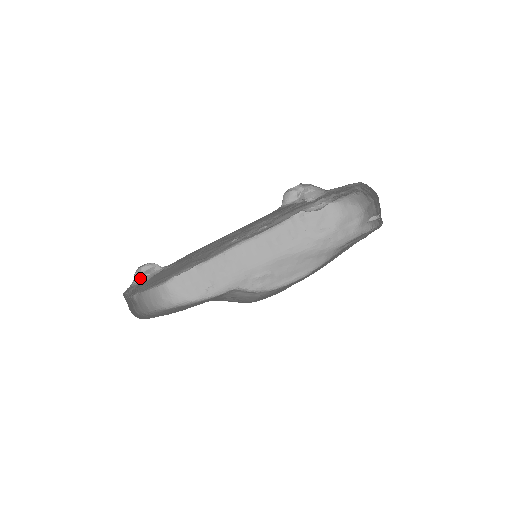
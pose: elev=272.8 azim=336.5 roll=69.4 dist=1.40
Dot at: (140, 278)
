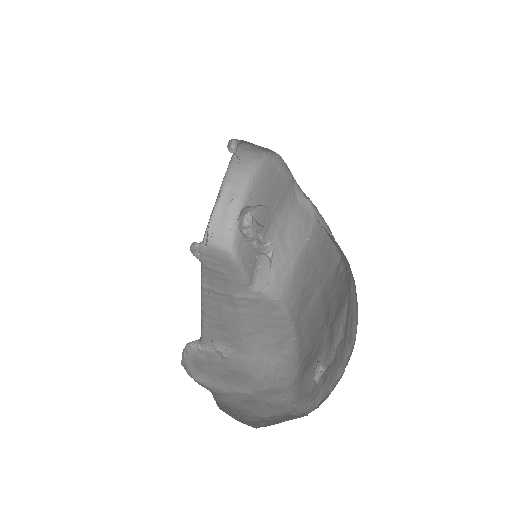
Dot at: occluded
